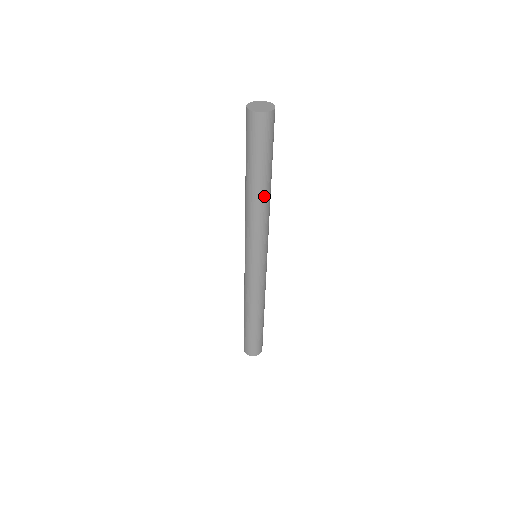
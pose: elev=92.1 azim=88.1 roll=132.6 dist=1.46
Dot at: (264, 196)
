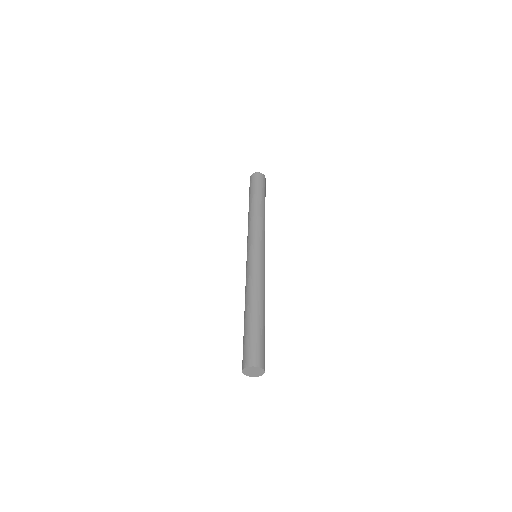
Dot at: occluded
